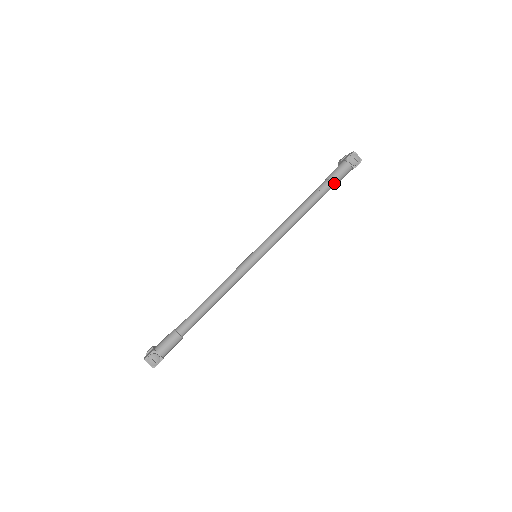
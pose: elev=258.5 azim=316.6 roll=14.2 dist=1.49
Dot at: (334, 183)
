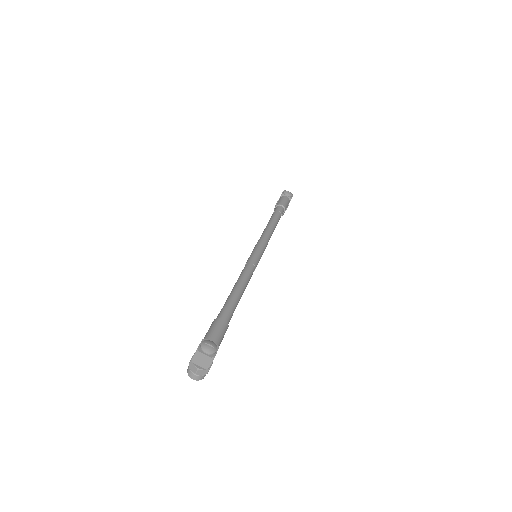
Dot at: (284, 206)
